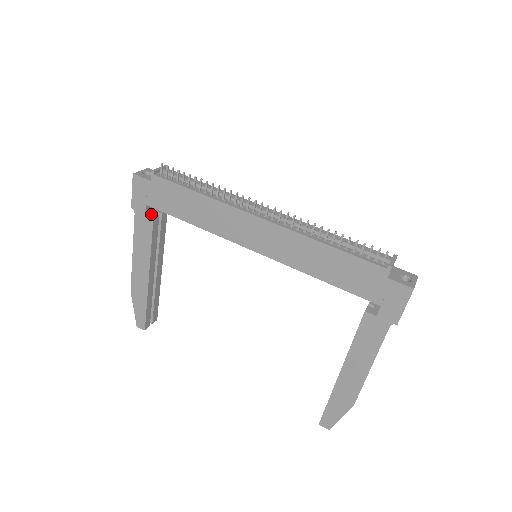
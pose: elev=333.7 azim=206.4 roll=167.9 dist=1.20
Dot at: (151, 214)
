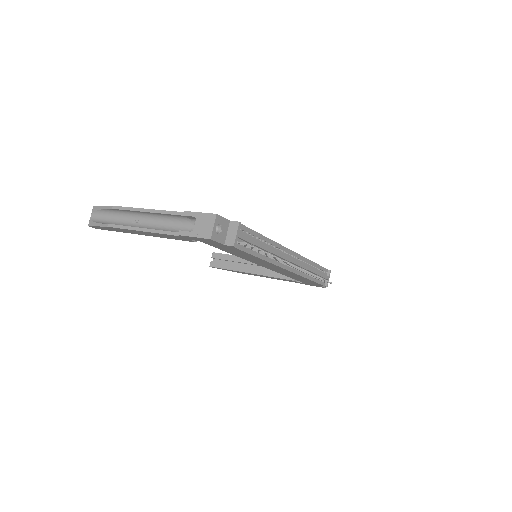
Dot at: occluded
